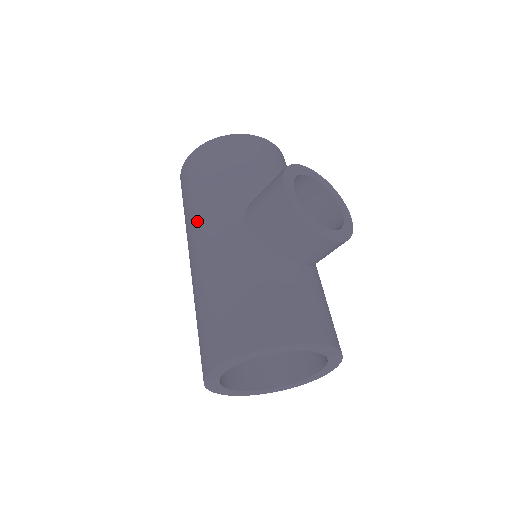
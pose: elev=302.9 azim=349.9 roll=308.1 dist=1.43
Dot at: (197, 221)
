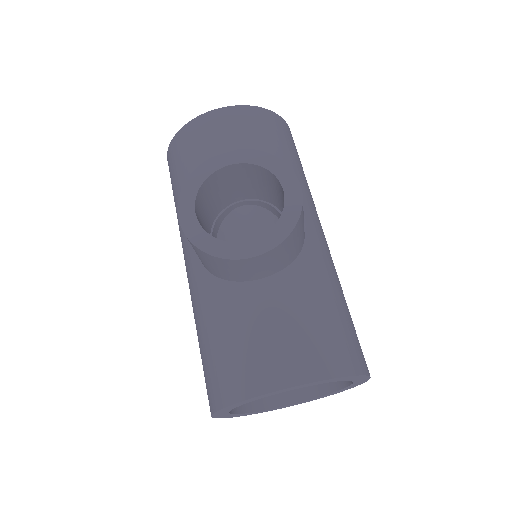
Dot at: occluded
